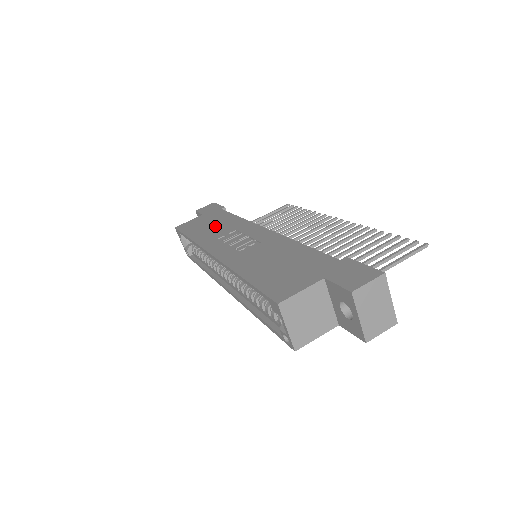
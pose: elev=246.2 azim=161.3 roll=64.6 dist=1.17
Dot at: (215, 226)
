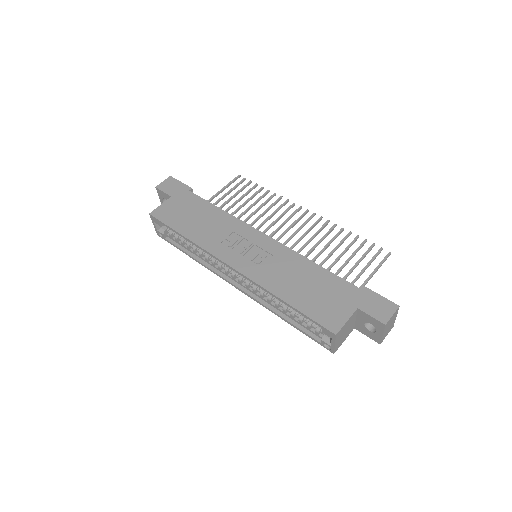
Dot at: (204, 221)
